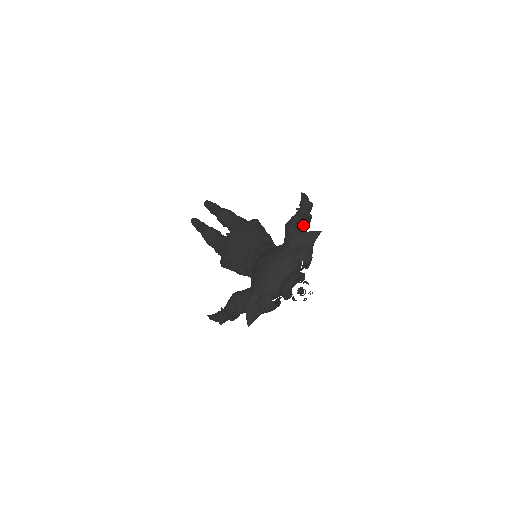
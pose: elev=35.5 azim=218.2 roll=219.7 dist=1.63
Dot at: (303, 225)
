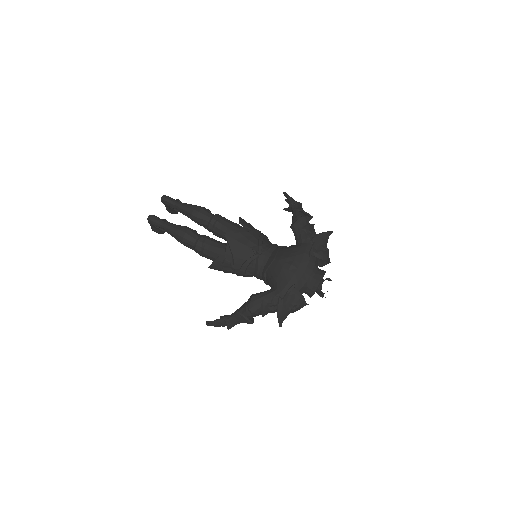
Dot at: (312, 226)
